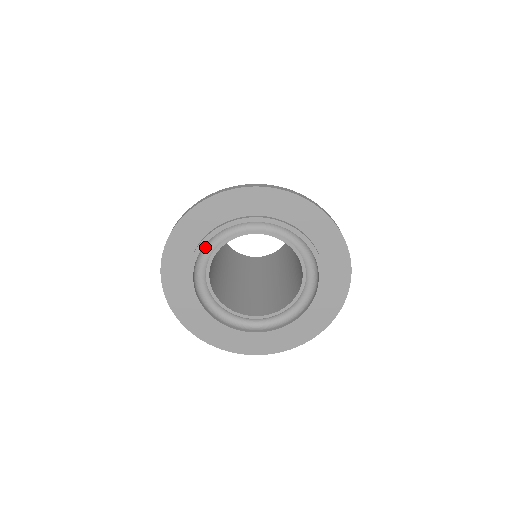
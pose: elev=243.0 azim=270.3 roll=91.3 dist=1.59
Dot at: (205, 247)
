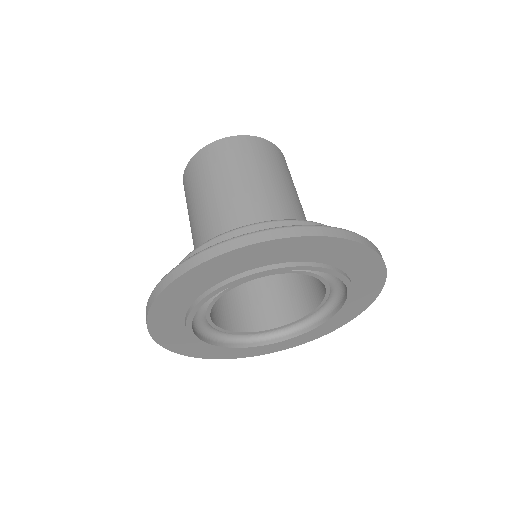
Dot at: occluded
